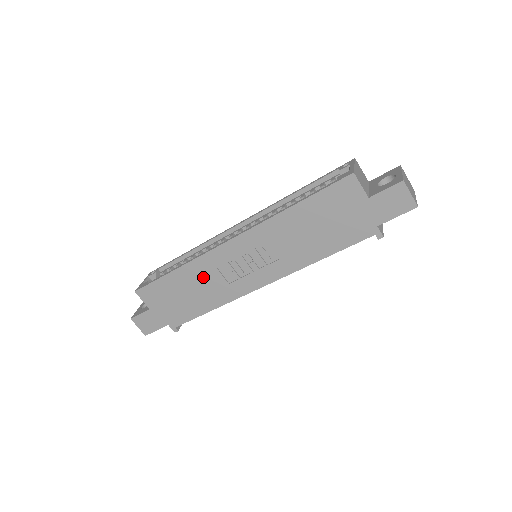
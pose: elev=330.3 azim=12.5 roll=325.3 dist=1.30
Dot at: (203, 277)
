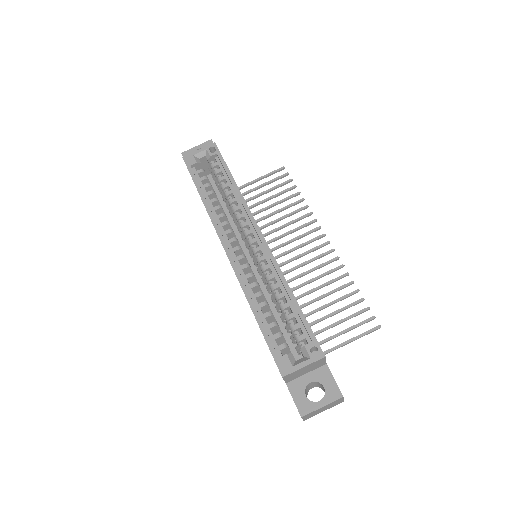
Dot at: occluded
